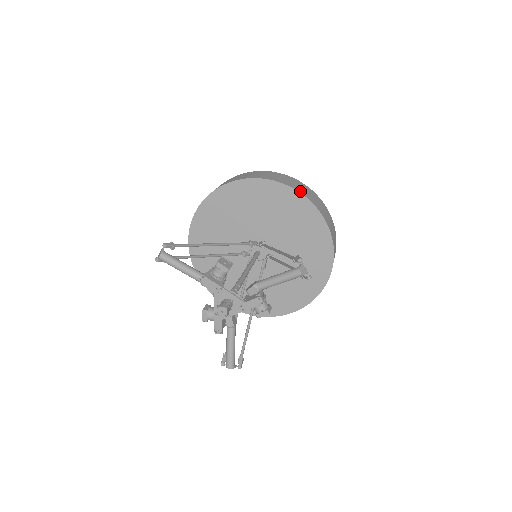
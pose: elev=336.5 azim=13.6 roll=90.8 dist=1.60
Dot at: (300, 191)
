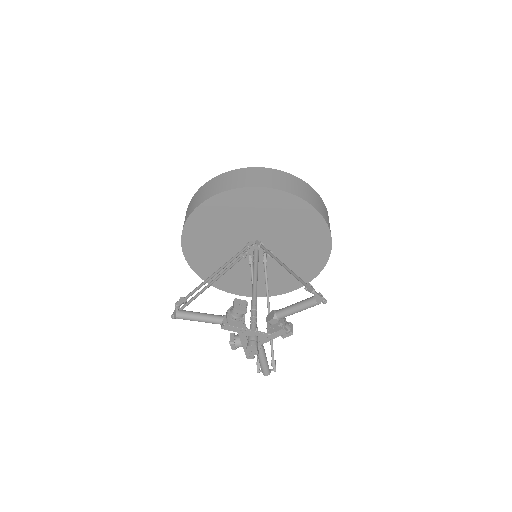
Dot at: (285, 189)
